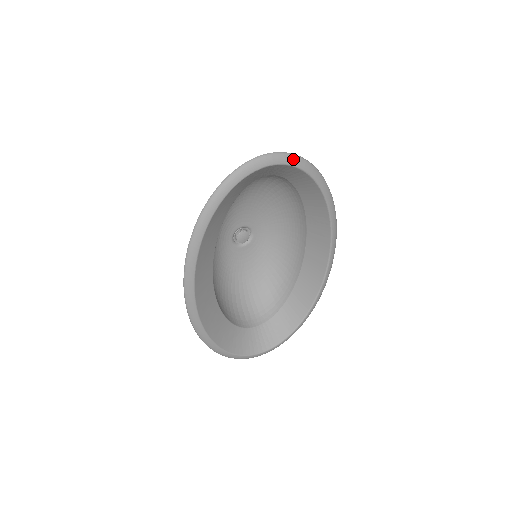
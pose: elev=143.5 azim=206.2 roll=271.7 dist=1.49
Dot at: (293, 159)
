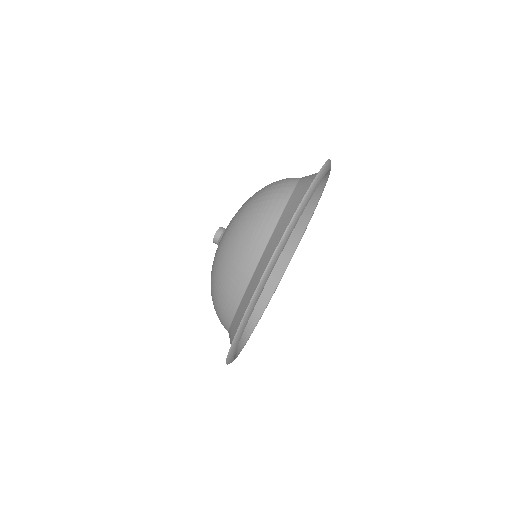
Dot at: occluded
